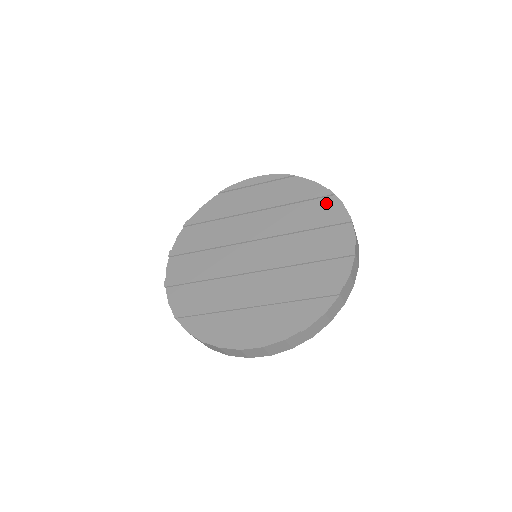
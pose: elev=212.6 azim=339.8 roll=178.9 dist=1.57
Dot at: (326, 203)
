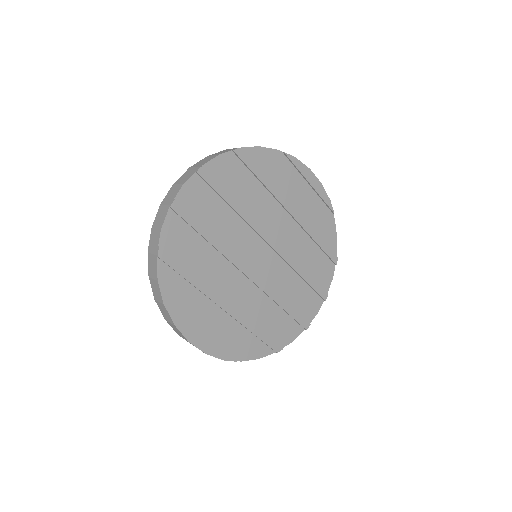
Dot at: (327, 266)
